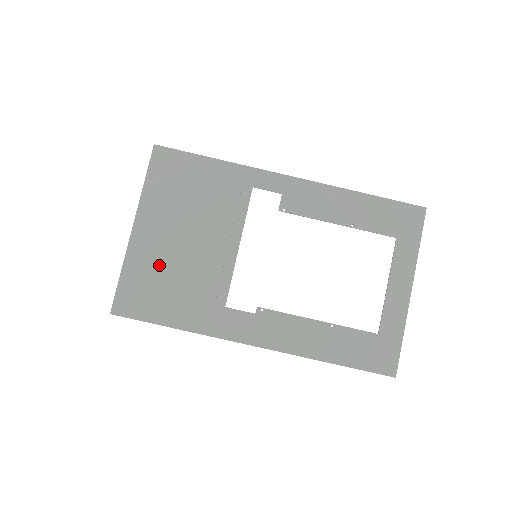
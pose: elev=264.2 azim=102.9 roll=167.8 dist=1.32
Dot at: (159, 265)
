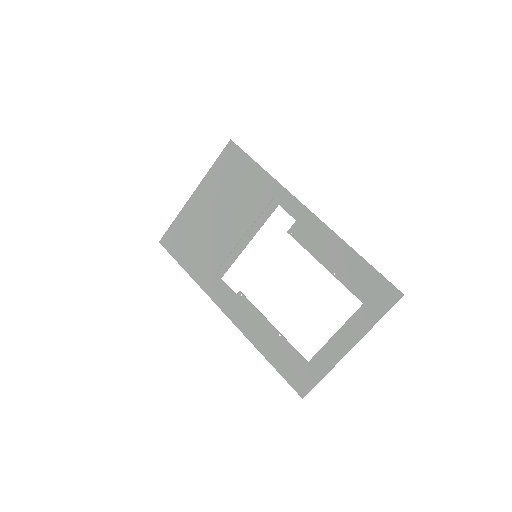
Dot at: (197, 227)
